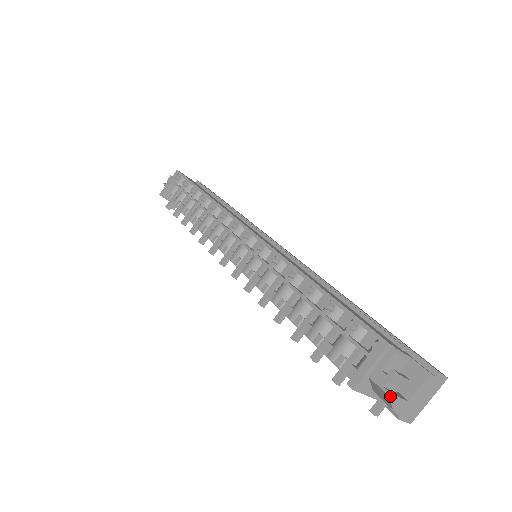
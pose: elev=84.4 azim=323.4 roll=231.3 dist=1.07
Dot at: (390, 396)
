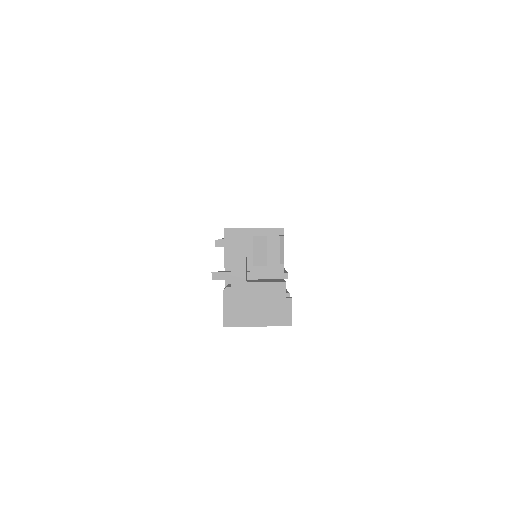
Dot at: (243, 240)
